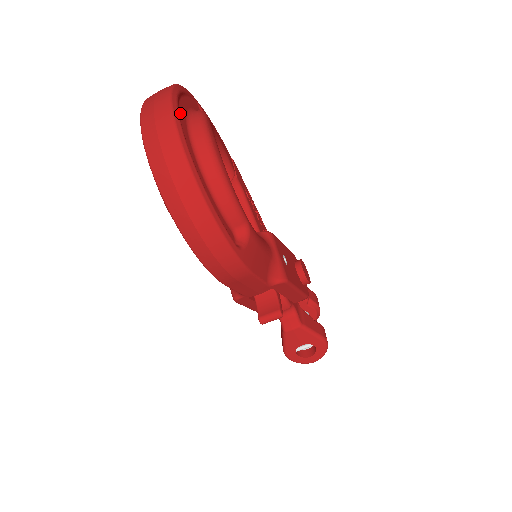
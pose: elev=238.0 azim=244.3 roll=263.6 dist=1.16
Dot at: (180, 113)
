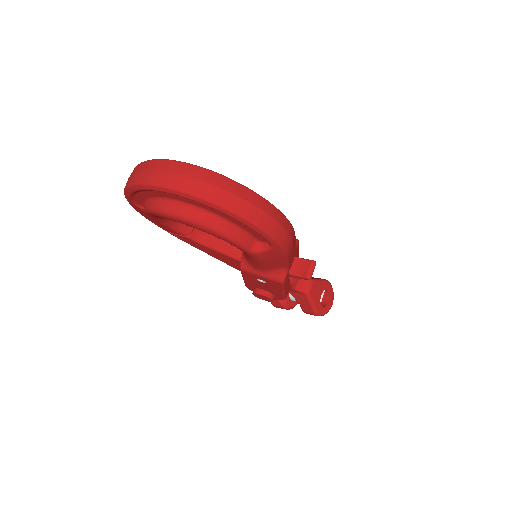
Dot at: occluded
